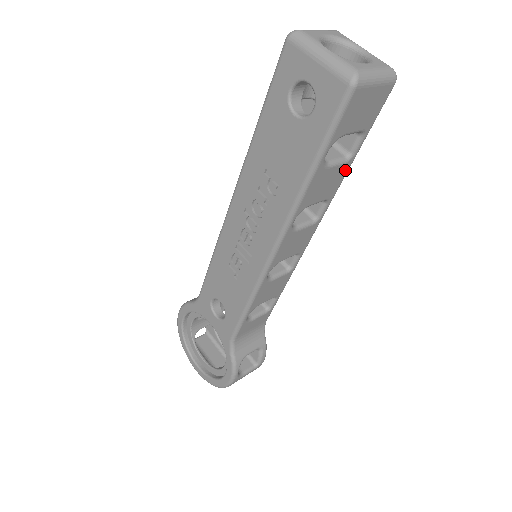
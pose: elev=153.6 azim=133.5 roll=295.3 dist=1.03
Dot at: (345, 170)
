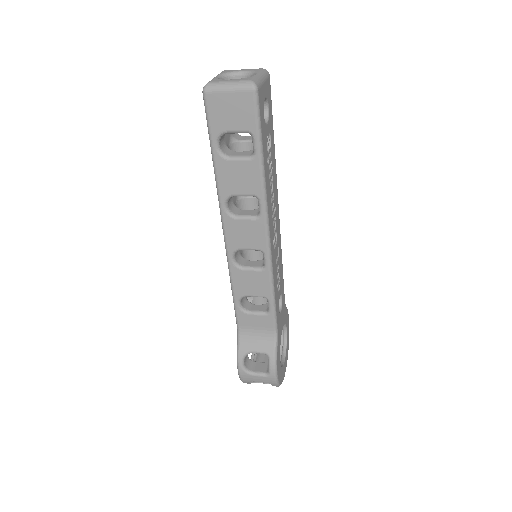
Dot at: (256, 168)
